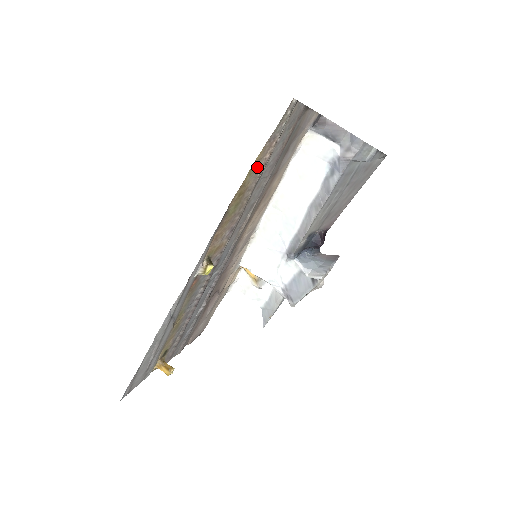
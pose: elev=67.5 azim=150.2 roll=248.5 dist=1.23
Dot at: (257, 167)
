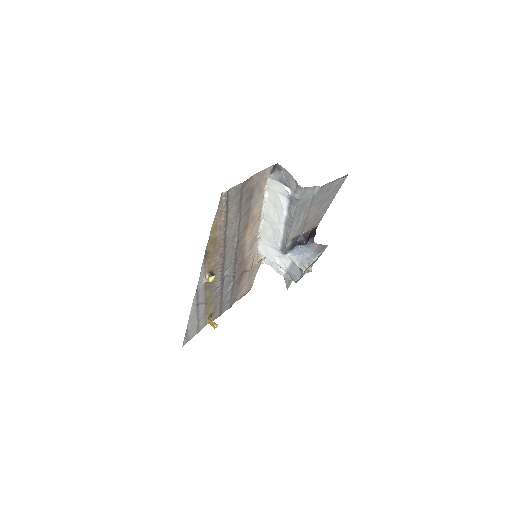
Dot at: (217, 227)
